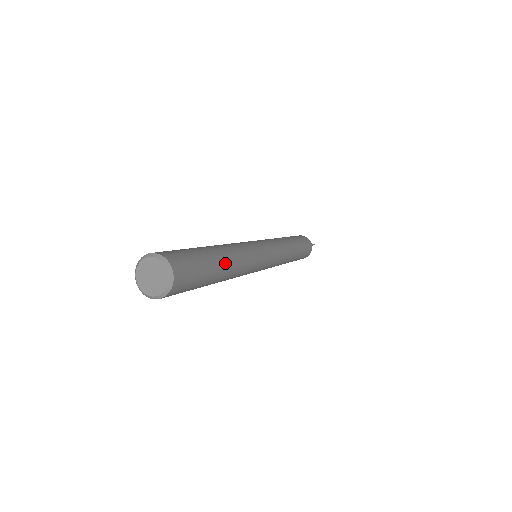
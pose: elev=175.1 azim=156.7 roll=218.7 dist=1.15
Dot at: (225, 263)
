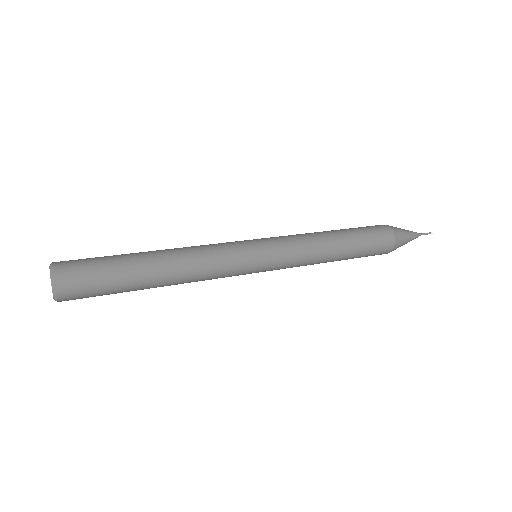
Dot at: (154, 271)
